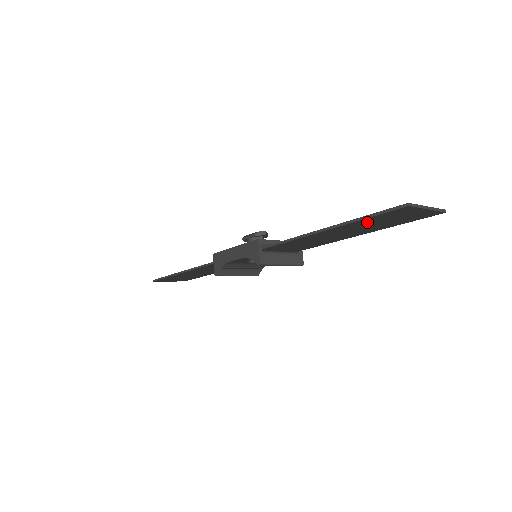
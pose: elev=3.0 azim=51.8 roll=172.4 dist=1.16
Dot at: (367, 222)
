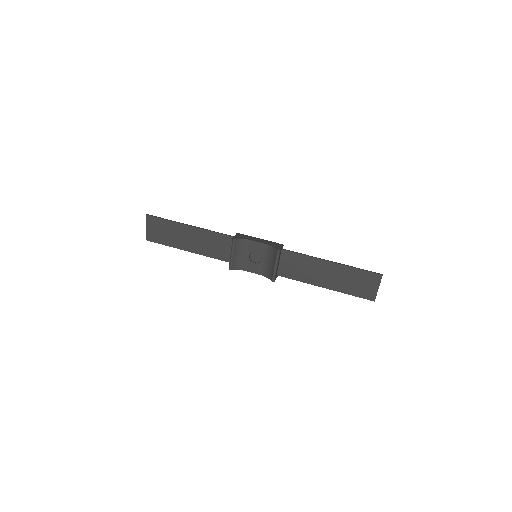
Dot at: (352, 274)
